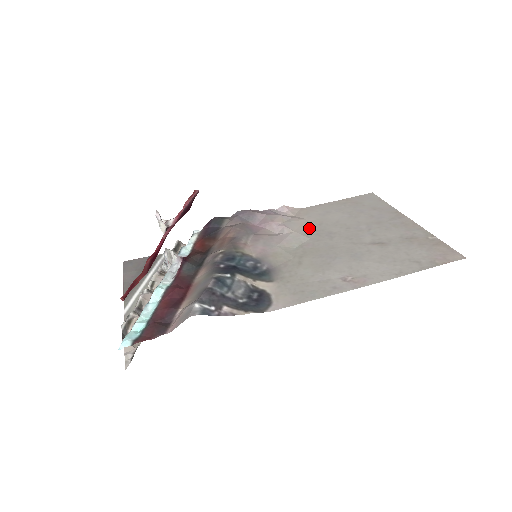
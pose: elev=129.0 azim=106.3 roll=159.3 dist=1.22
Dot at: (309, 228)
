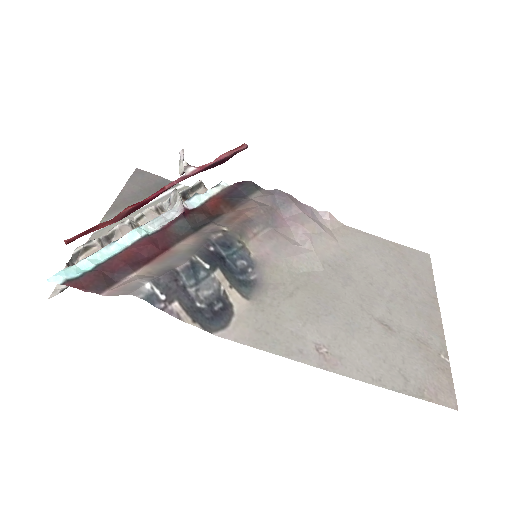
Dot at: (333, 256)
